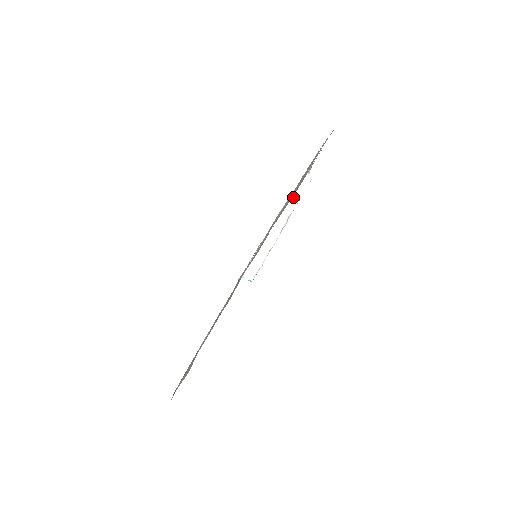
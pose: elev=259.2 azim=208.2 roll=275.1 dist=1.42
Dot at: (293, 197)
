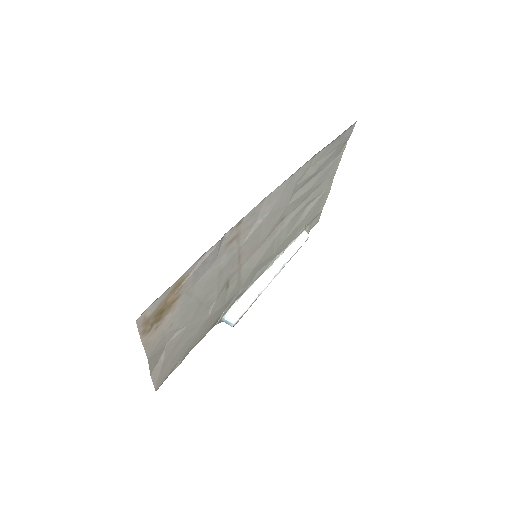
Dot at: (290, 248)
